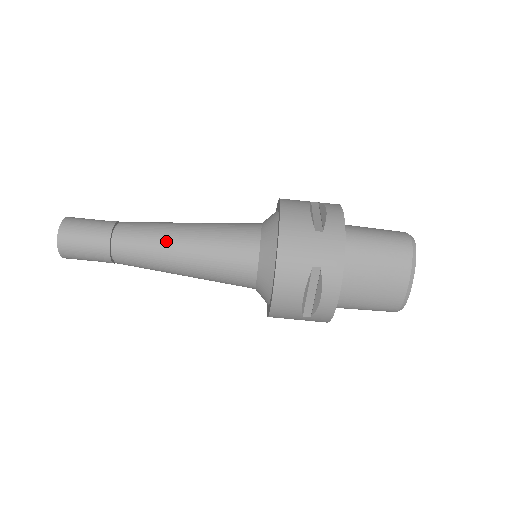
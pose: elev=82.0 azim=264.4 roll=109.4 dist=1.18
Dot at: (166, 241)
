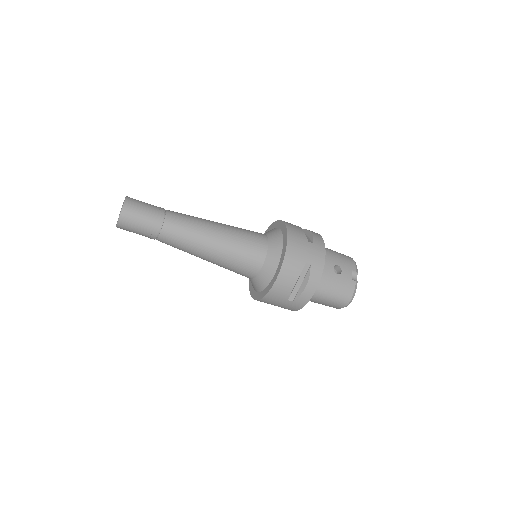
Dot at: (195, 253)
